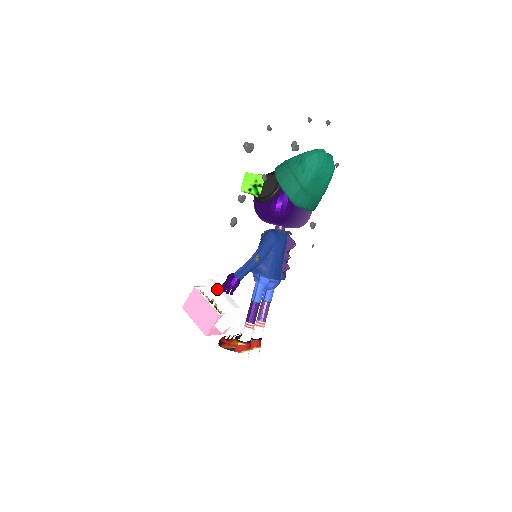
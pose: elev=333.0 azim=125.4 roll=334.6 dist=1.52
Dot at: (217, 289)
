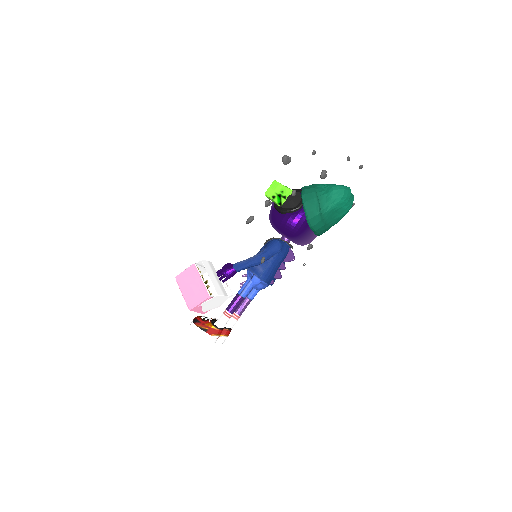
Dot at: (213, 272)
